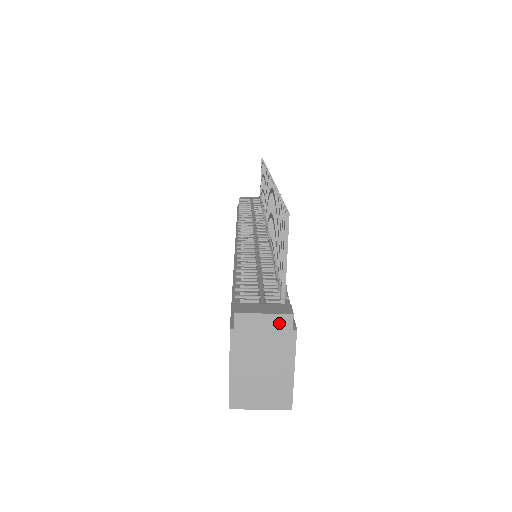
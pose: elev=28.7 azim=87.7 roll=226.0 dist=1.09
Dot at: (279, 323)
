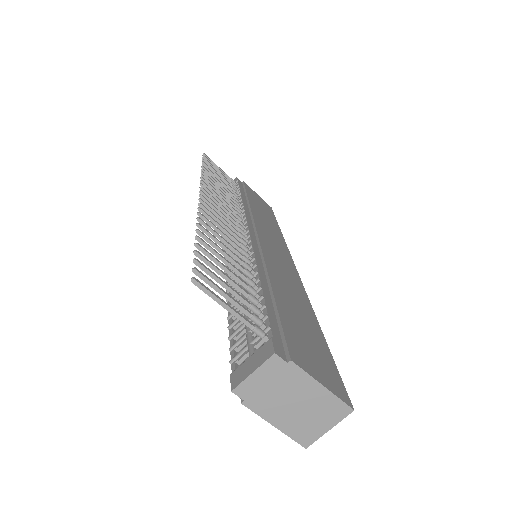
Dot at: (272, 368)
